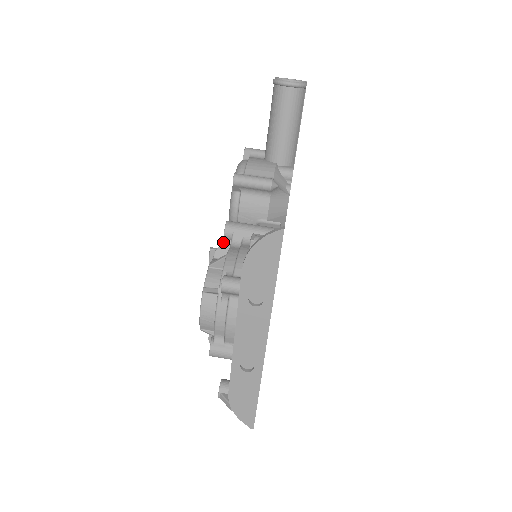
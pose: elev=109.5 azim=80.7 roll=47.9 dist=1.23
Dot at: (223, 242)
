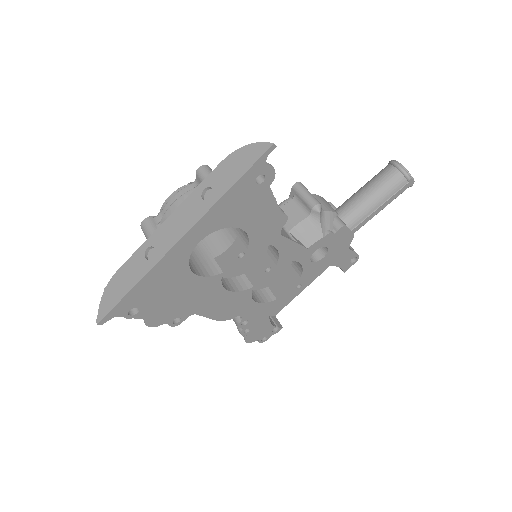
Dot at: occluded
